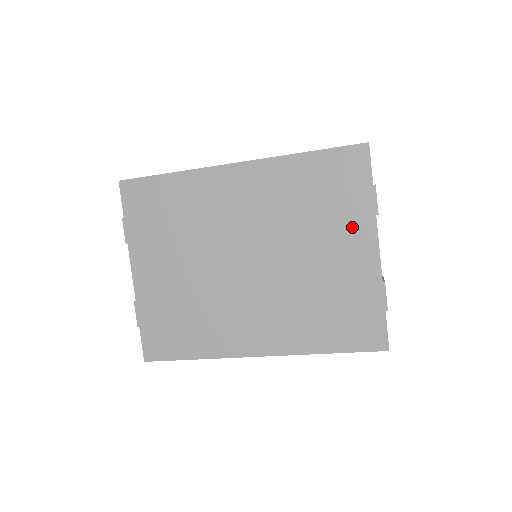
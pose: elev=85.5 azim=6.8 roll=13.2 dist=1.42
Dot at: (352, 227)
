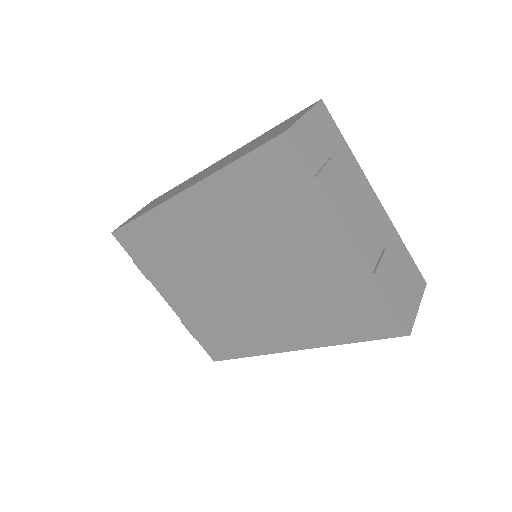
Dot at: (314, 227)
